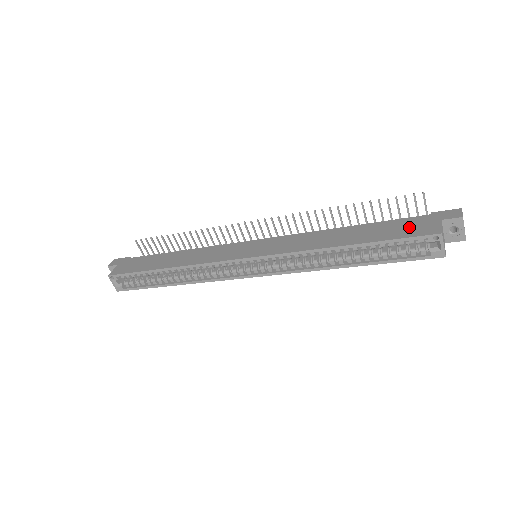
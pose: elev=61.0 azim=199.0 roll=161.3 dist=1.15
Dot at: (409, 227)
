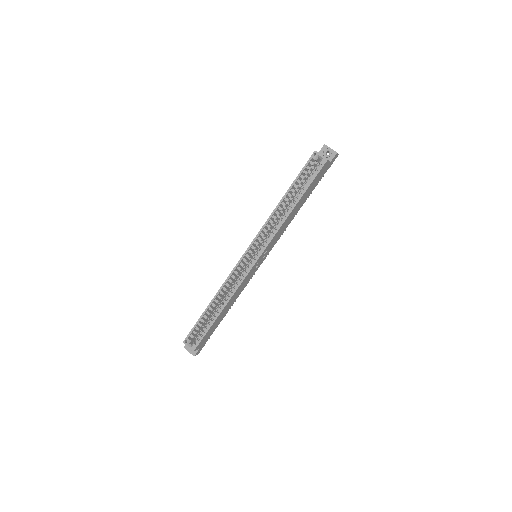
Dot at: occluded
